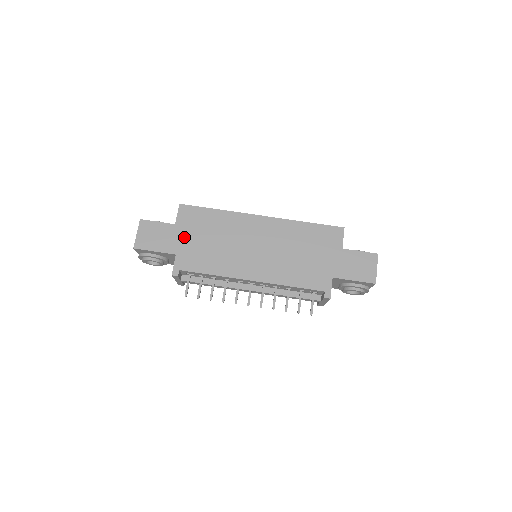
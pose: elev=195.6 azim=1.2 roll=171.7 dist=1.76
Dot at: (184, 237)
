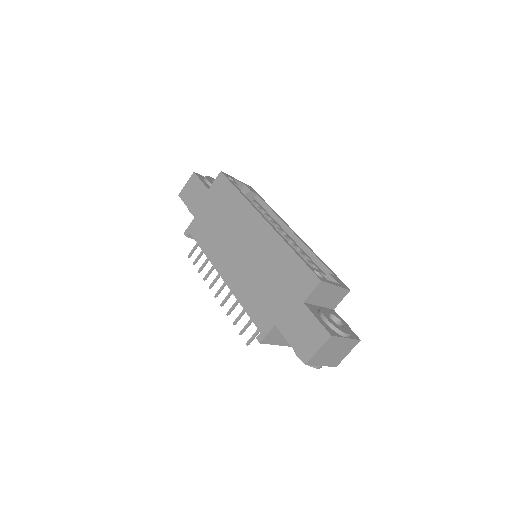
Dot at: (207, 205)
